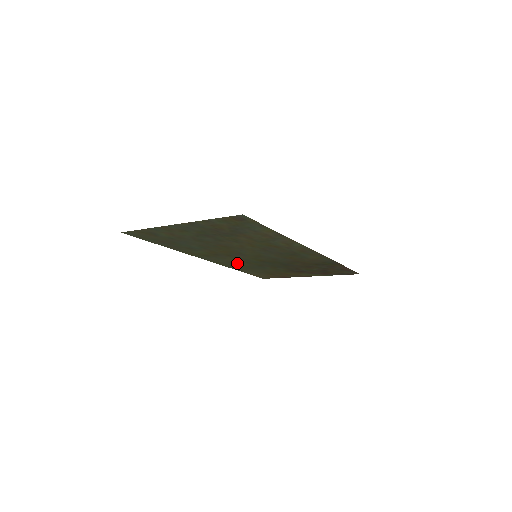
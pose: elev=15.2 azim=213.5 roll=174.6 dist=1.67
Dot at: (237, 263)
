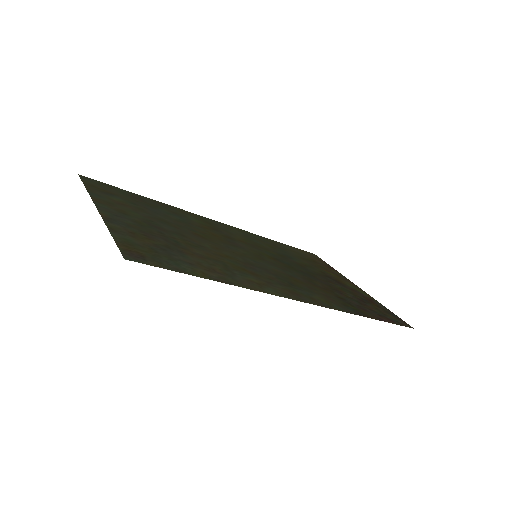
Dot at: (256, 241)
